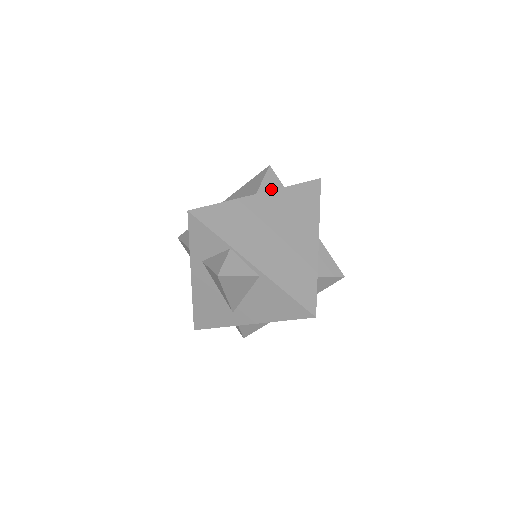
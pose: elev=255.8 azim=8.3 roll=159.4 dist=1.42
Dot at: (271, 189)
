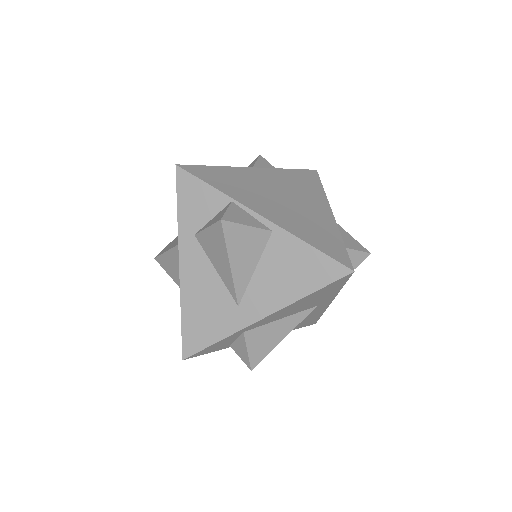
Dot at: occluded
